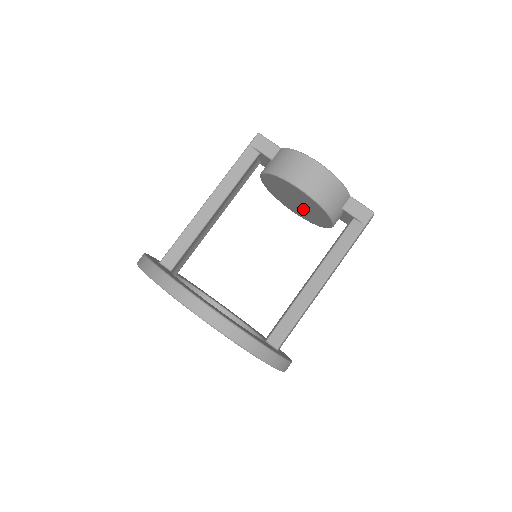
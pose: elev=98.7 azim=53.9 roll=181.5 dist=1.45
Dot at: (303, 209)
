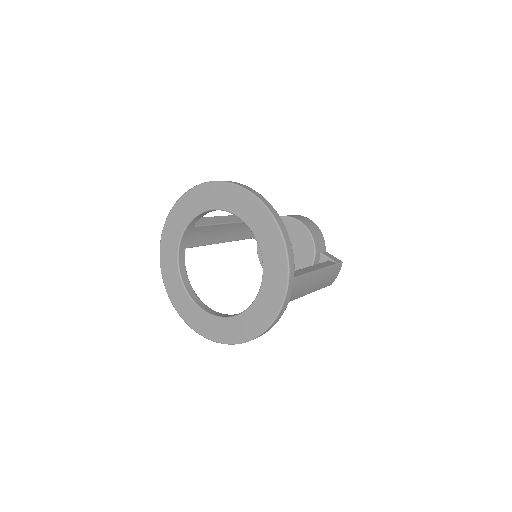
Dot at: occluded
